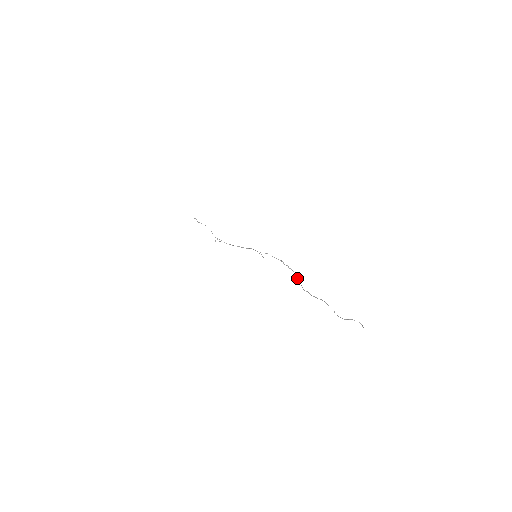
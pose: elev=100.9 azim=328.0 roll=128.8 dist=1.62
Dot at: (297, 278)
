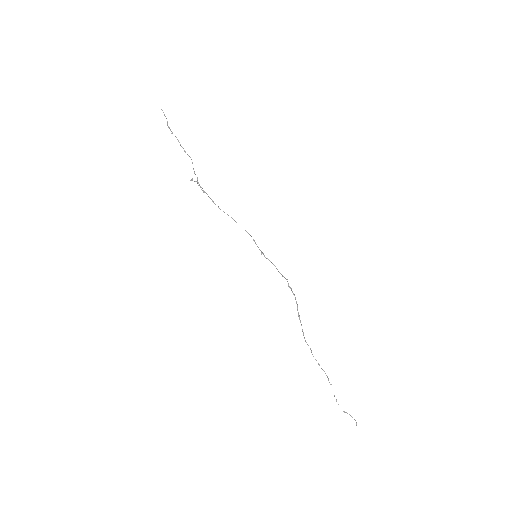
Dot at: occluded
